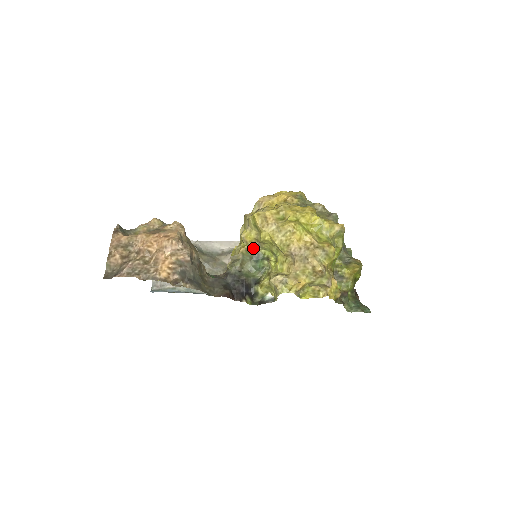
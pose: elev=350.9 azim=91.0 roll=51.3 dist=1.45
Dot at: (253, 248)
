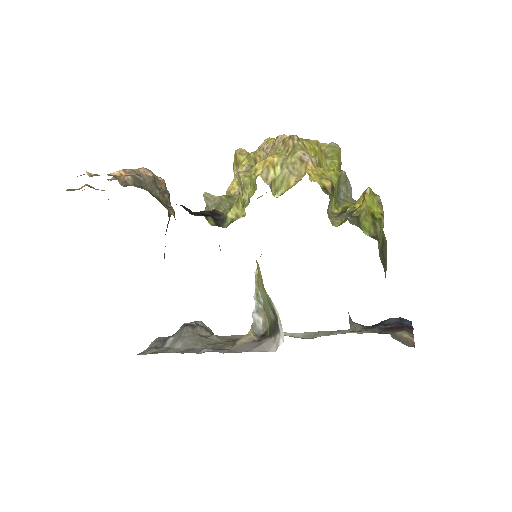
Dot at: (236, 197)
